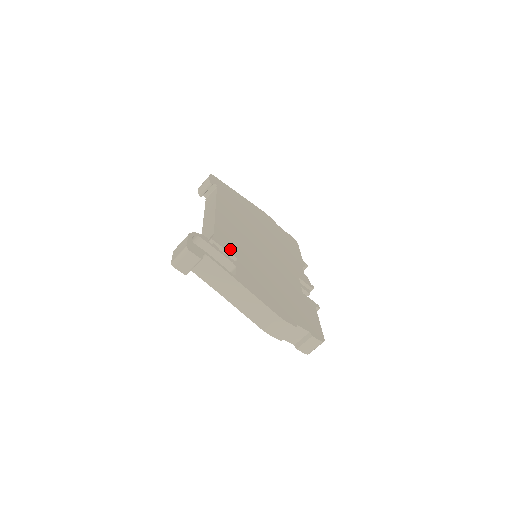
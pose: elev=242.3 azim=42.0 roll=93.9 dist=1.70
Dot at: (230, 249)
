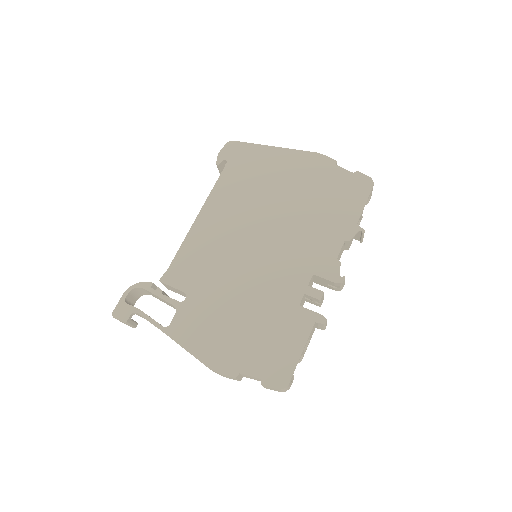
Dot at: (183, 283)
